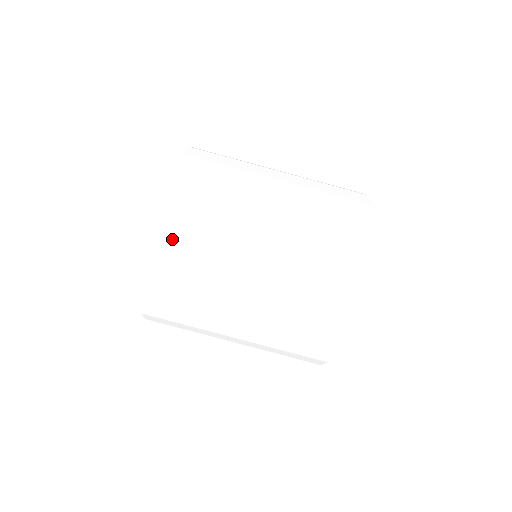
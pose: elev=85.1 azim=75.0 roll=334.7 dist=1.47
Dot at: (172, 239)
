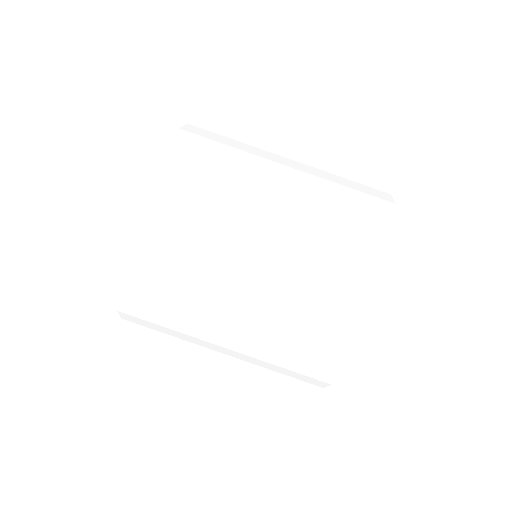
Dot at: (141, 286)
